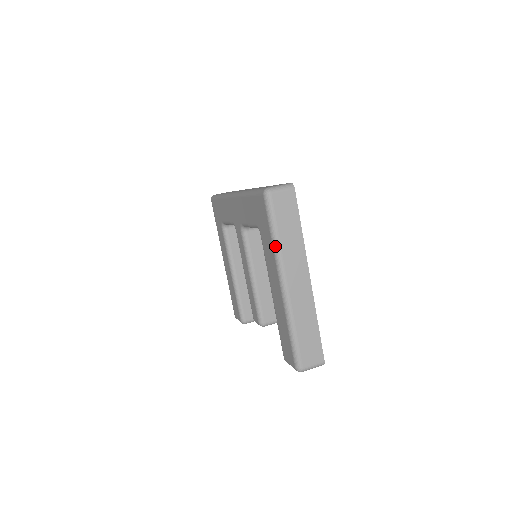
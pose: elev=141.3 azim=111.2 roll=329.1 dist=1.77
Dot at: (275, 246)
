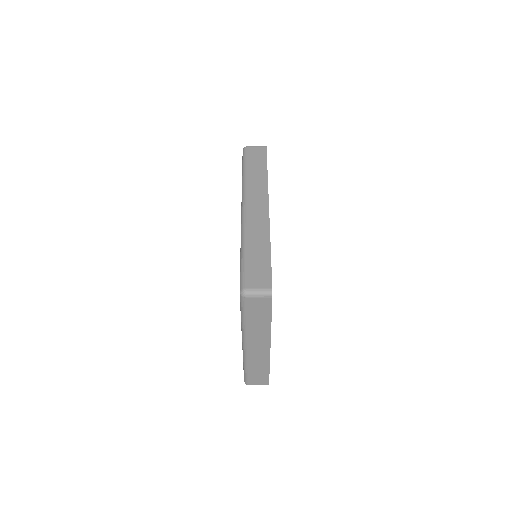
Dot at: (242, 325)
